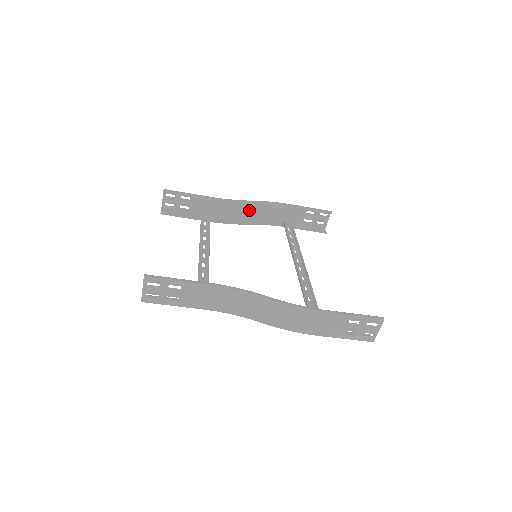
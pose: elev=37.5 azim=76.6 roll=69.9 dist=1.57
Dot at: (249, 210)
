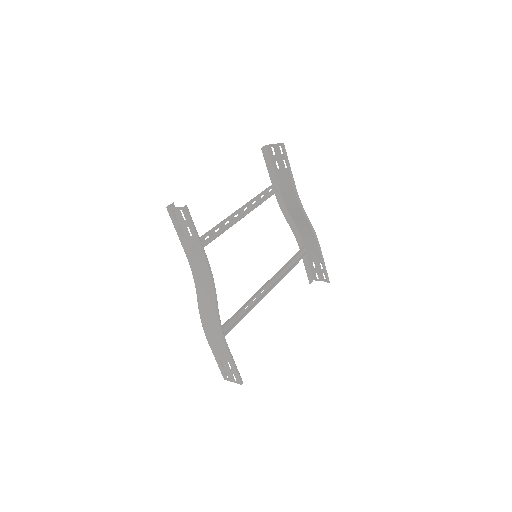
Dot at: (300, 218)
